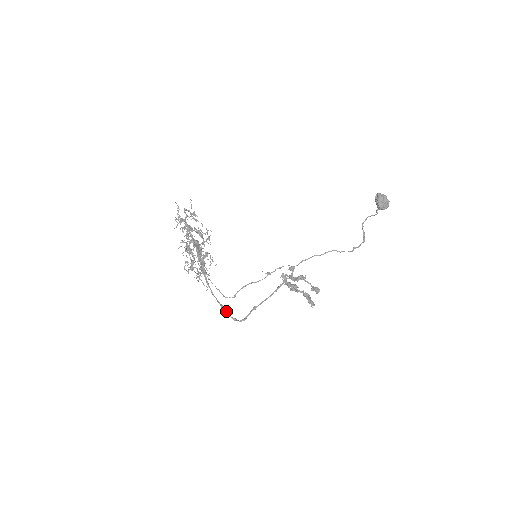
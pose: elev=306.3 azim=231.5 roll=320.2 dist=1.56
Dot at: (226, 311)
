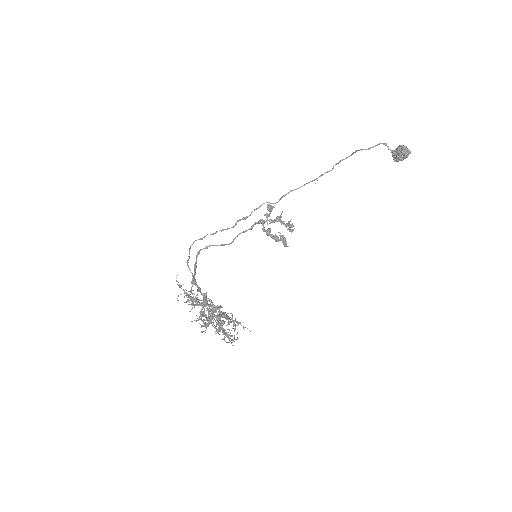
Dot at: occluded
